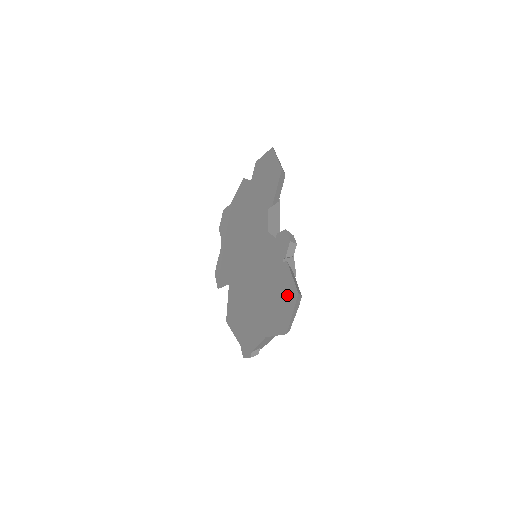
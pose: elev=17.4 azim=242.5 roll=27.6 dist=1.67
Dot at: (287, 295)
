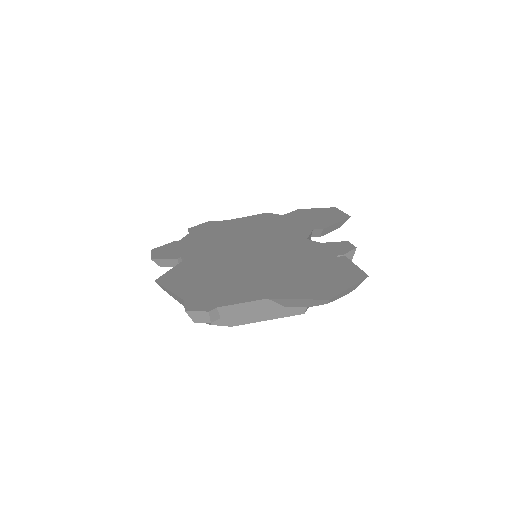
Dot at: (341, 275)
